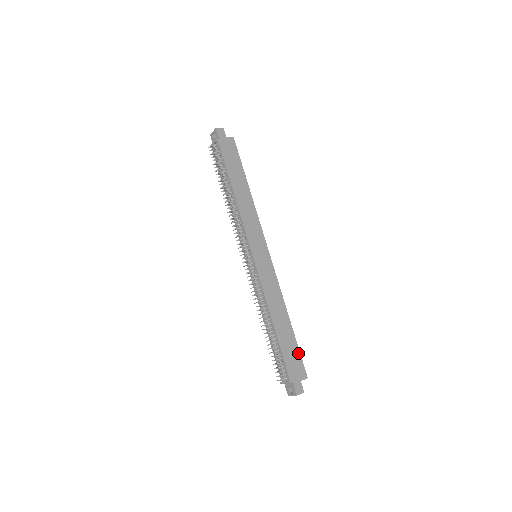
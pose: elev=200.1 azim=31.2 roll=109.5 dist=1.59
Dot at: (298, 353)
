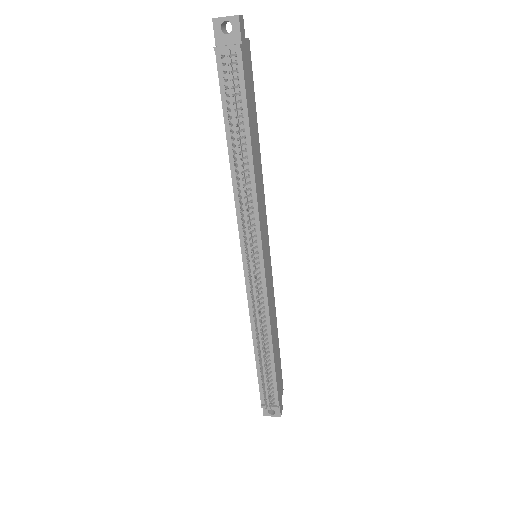
Dot at: occluded
